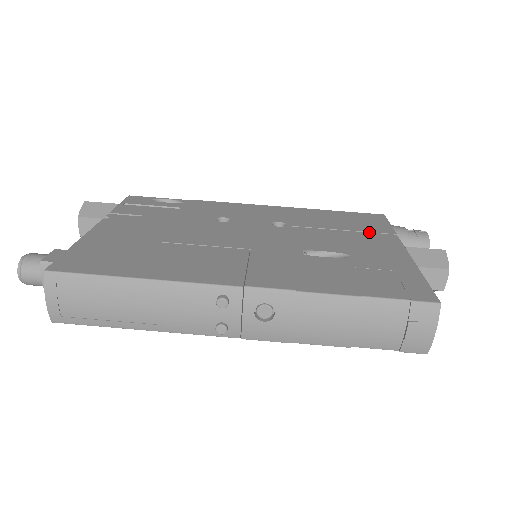
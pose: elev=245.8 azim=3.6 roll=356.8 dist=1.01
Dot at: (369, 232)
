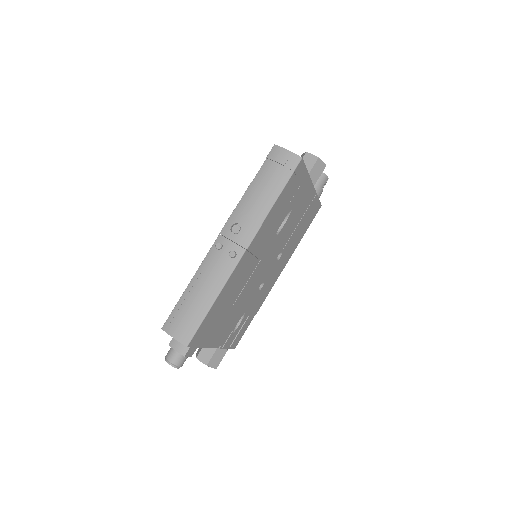
Dot at: occluded
